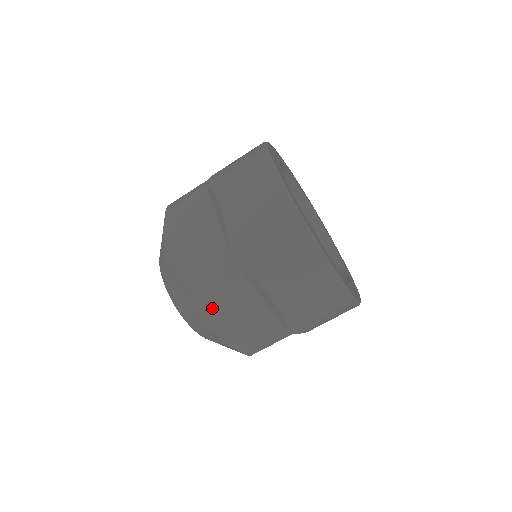
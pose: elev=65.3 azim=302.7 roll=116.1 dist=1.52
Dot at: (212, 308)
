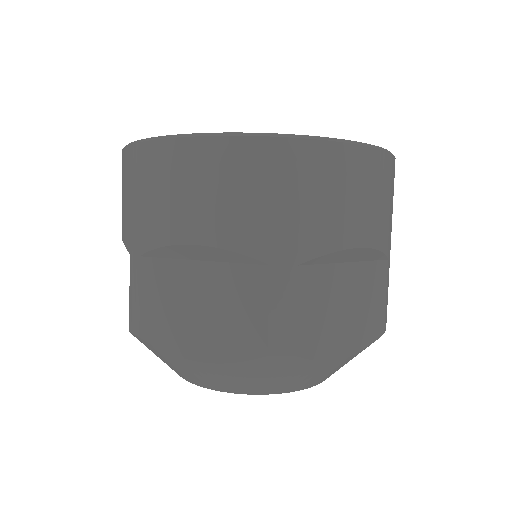
Dot at: (324, 338)
